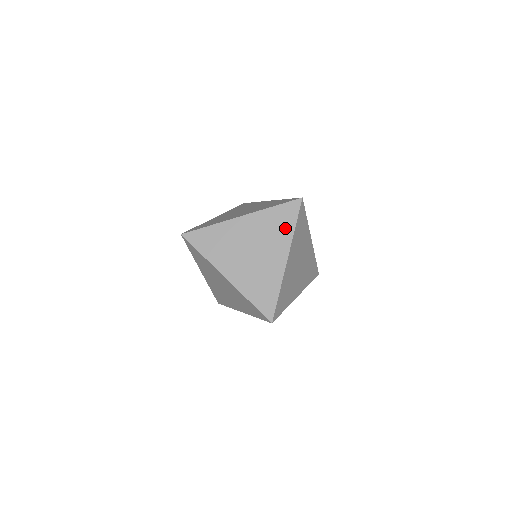
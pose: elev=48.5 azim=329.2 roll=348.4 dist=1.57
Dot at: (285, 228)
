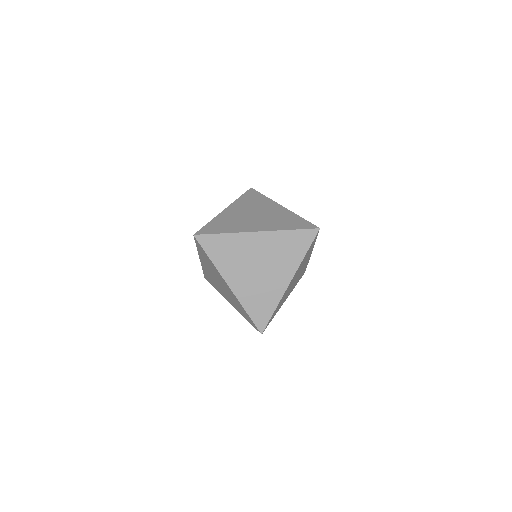
Dot at: (296, 253)
